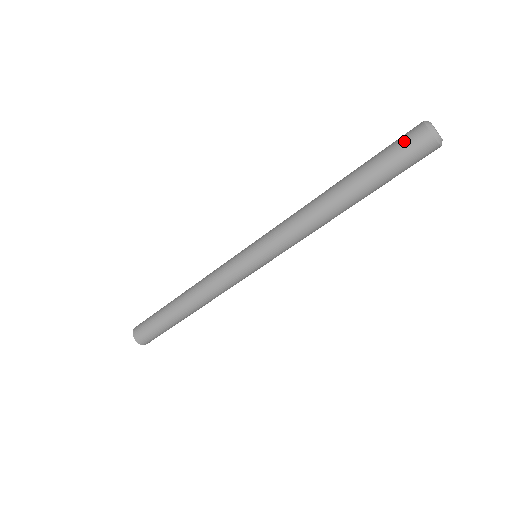
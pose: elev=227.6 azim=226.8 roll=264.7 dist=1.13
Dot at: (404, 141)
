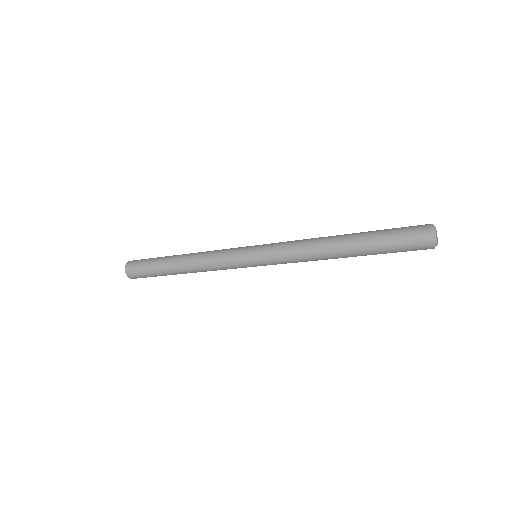
Dot at: (412, 248)
